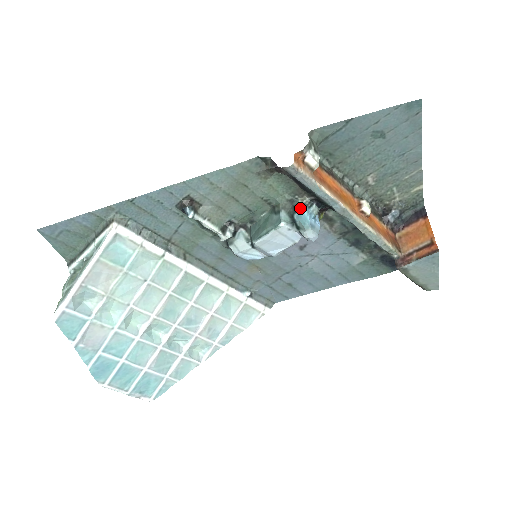
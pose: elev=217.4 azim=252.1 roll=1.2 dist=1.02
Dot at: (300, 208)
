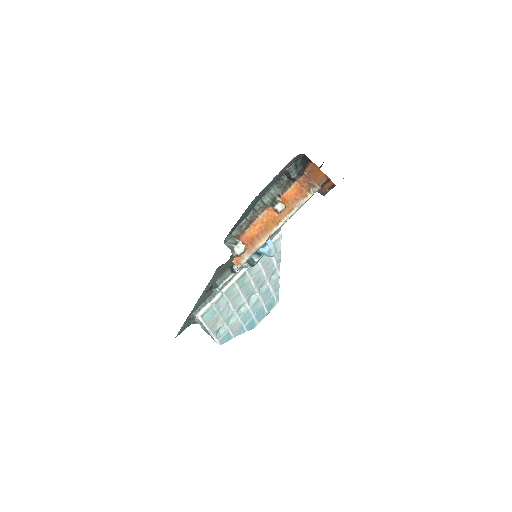
Dot at: occluded
